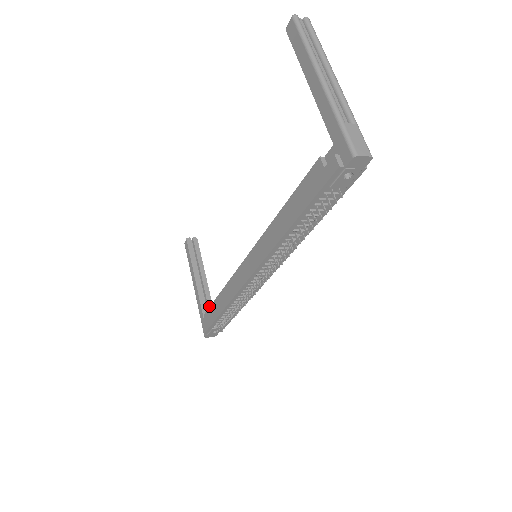
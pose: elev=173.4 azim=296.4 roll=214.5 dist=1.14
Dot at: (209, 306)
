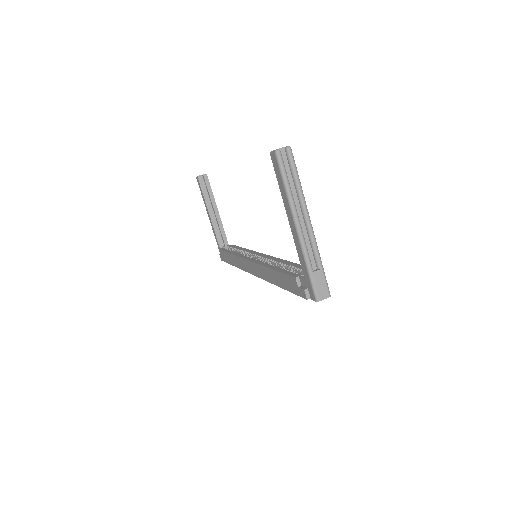
Dot at: (223, 237)
